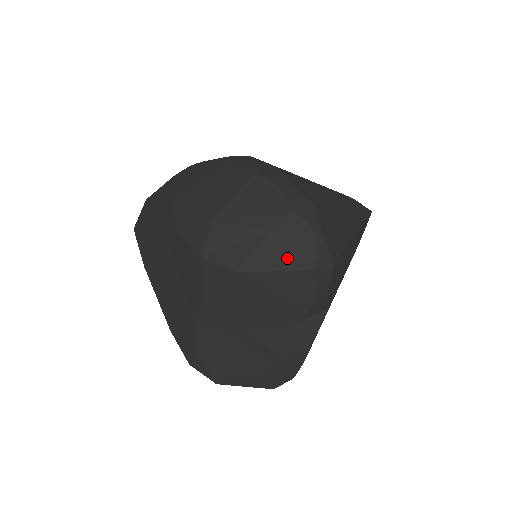
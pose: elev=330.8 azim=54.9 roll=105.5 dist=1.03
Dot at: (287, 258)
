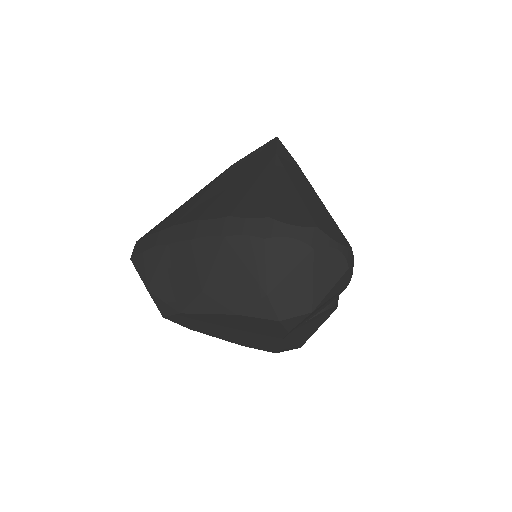
Dot at: (332, 276)
